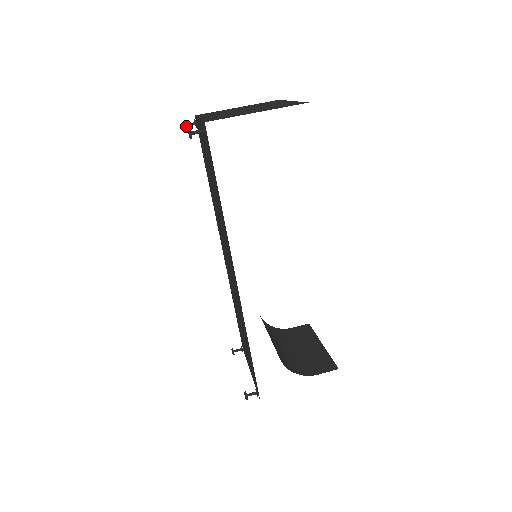
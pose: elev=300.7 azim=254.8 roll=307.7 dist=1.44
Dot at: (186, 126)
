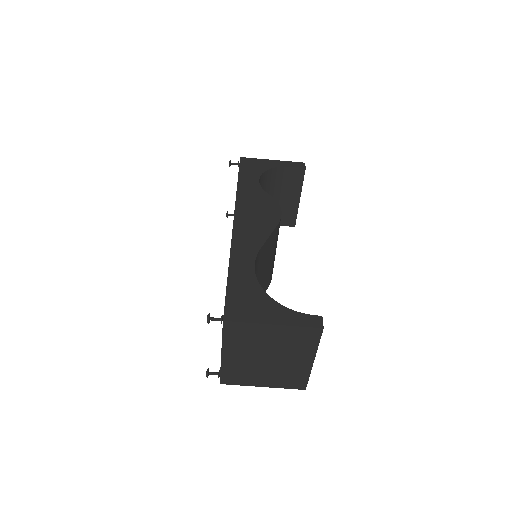
Dot at: (211, 319)
